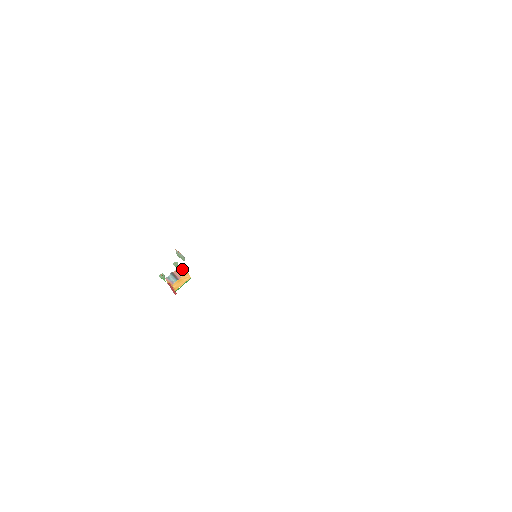
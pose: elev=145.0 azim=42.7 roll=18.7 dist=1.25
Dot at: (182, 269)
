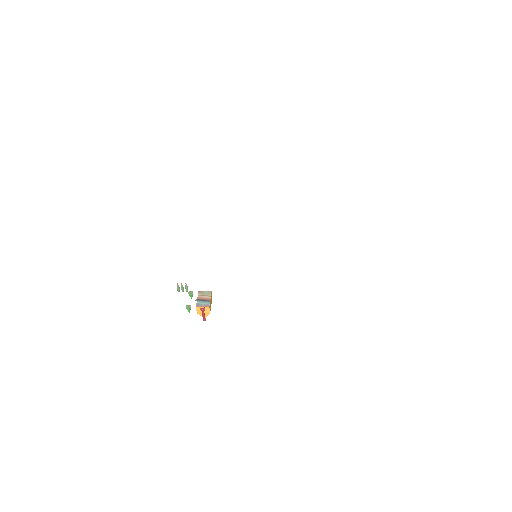
Dot at: (204, 292)
